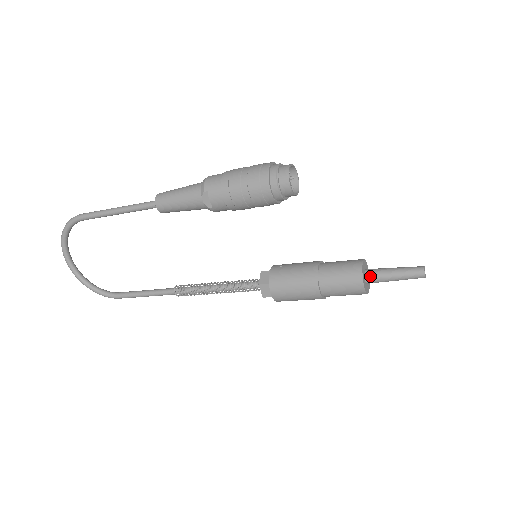
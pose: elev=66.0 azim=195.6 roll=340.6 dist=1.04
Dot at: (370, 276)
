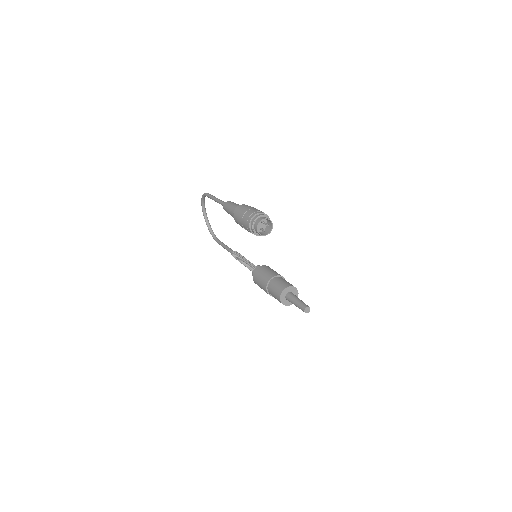
Dot at: (287, 297)
